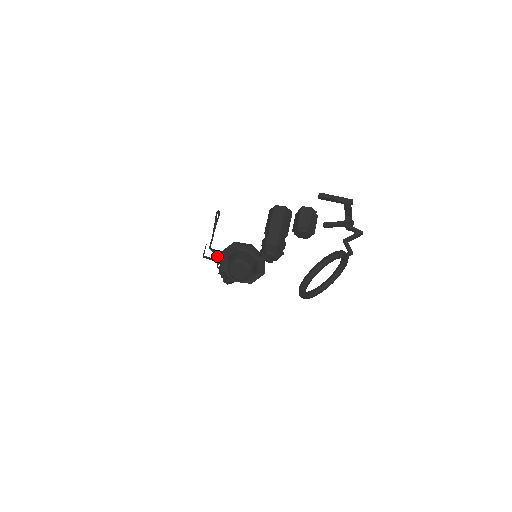
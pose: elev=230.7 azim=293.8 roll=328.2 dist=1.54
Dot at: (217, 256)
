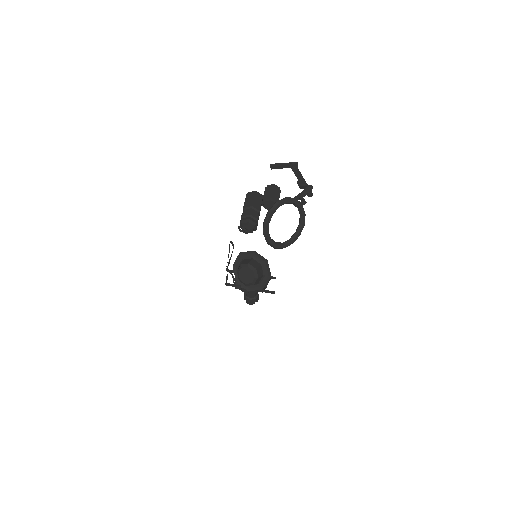
Dot at: (232, 274)
